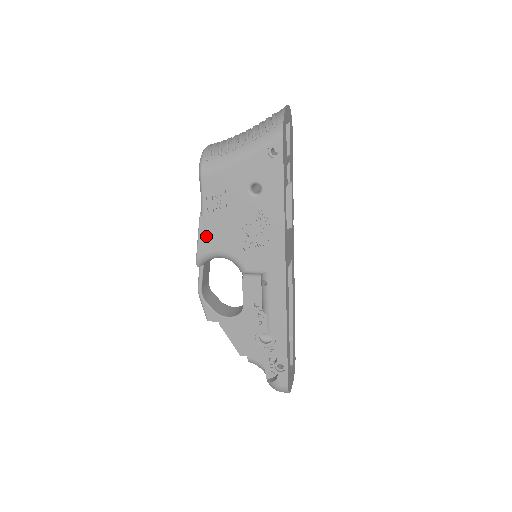
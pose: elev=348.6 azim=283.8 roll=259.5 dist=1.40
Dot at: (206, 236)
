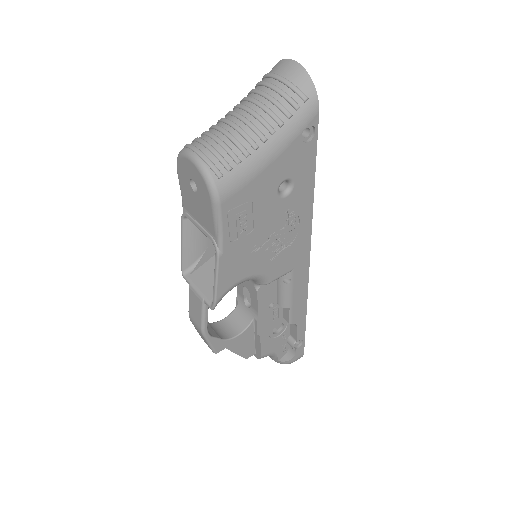
Dot at: (227, 271)
